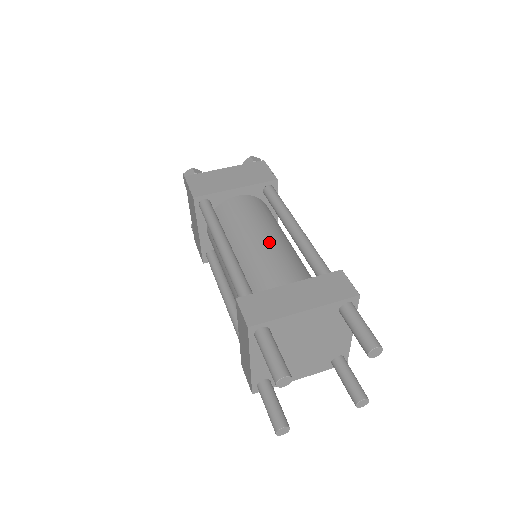
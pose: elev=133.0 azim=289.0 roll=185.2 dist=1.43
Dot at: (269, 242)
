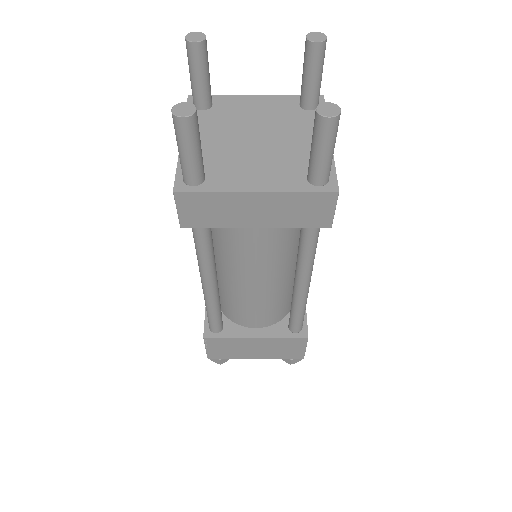
Dot at: occluded
